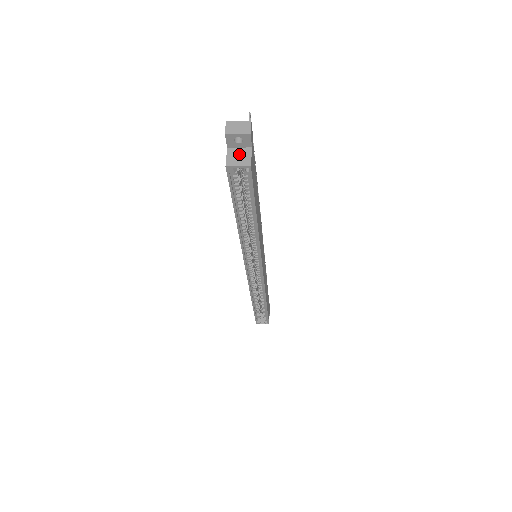
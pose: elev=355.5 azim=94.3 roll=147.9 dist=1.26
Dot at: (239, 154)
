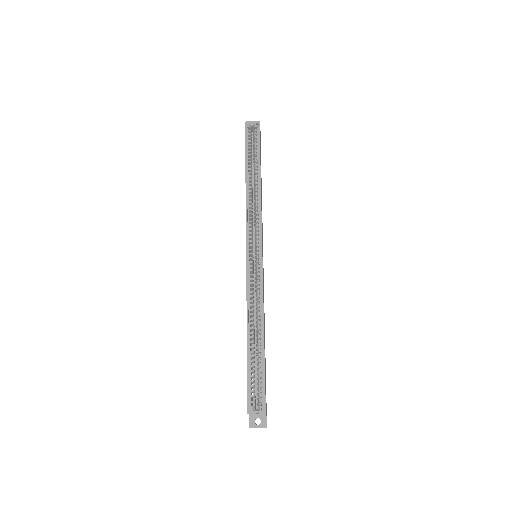
Dot at: (253, 127)
